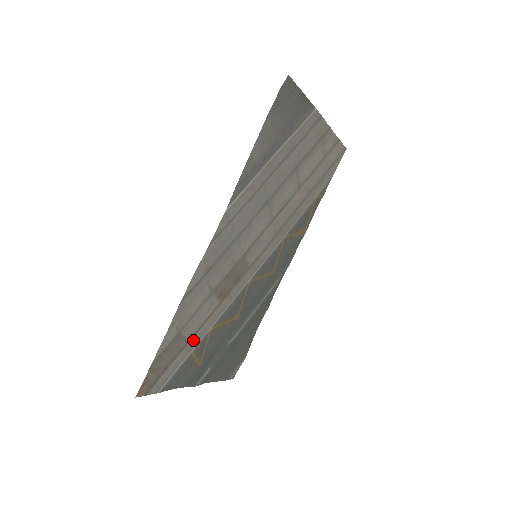
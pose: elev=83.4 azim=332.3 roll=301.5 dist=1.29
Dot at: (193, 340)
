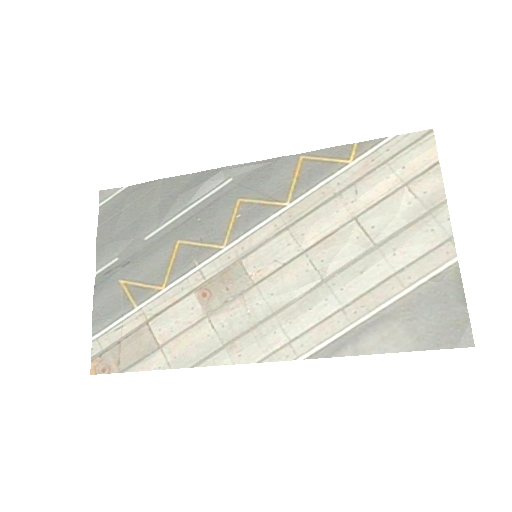
Dot at: (150, 314)
